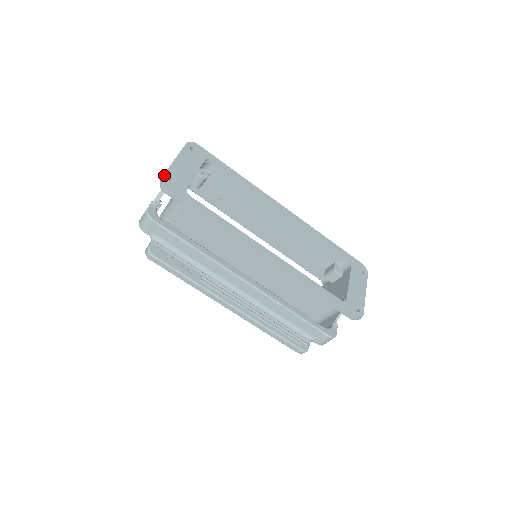
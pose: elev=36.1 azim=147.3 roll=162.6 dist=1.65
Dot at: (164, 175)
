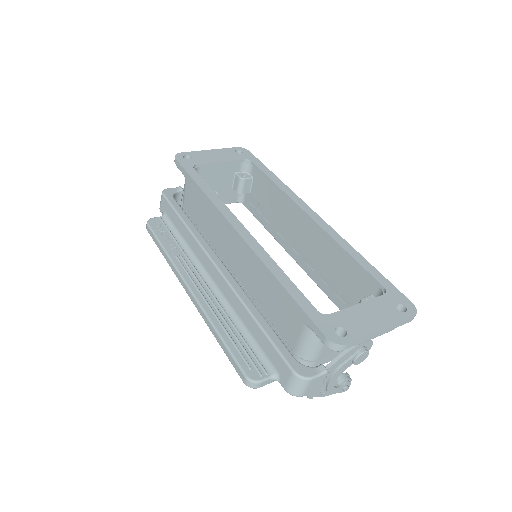
Dot at: (183, 153)
